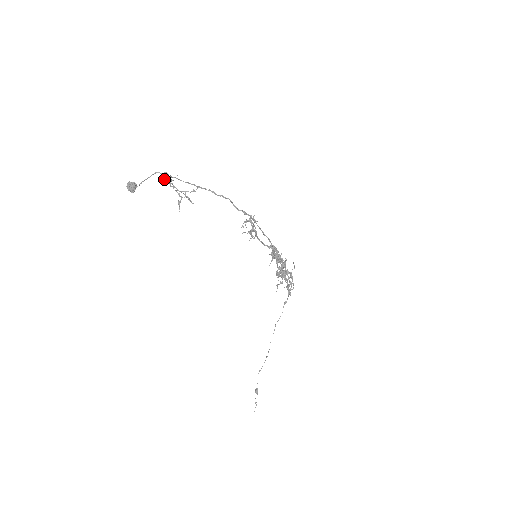
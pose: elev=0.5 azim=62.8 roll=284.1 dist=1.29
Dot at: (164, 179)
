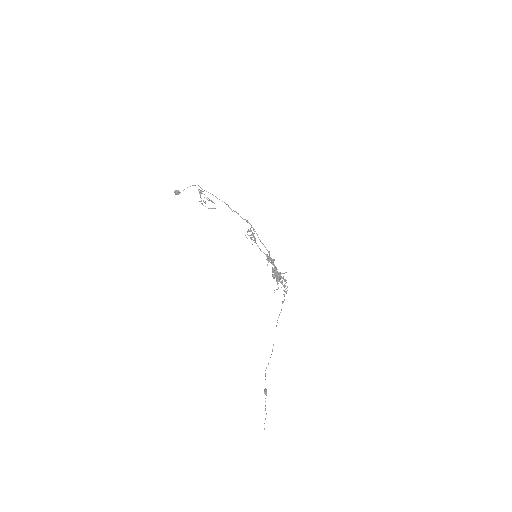
Dot at: (198, 190)
